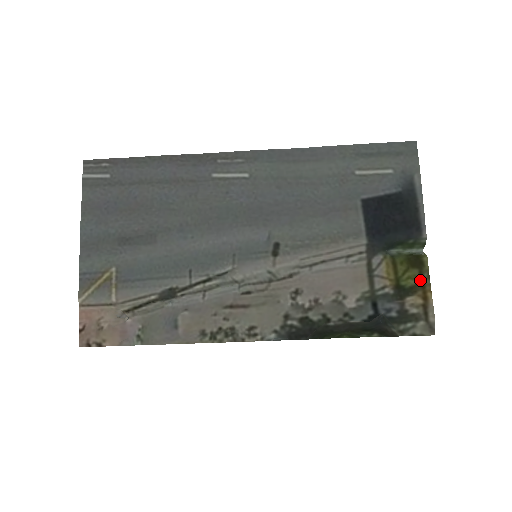
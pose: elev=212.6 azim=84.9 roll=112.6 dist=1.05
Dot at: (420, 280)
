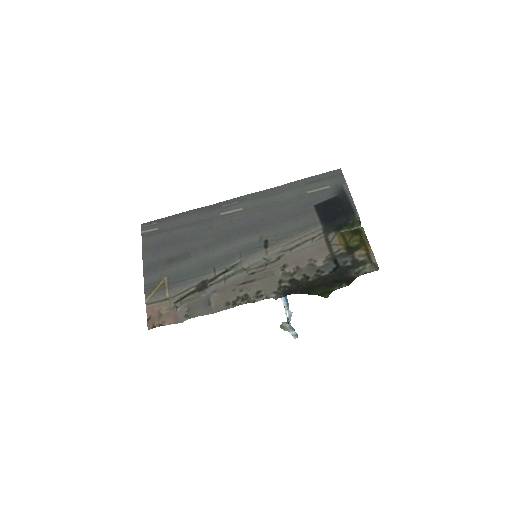
Dot at: (361, 241)
